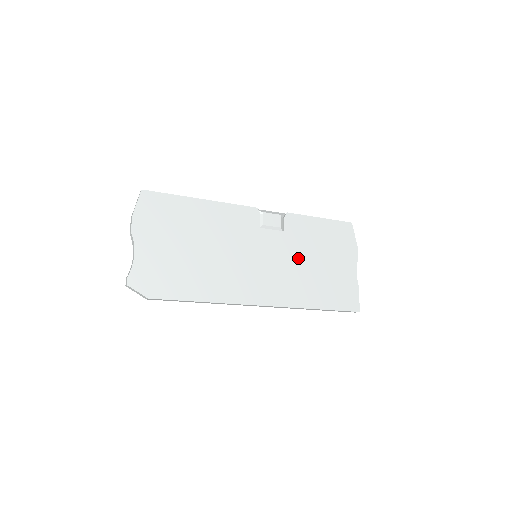
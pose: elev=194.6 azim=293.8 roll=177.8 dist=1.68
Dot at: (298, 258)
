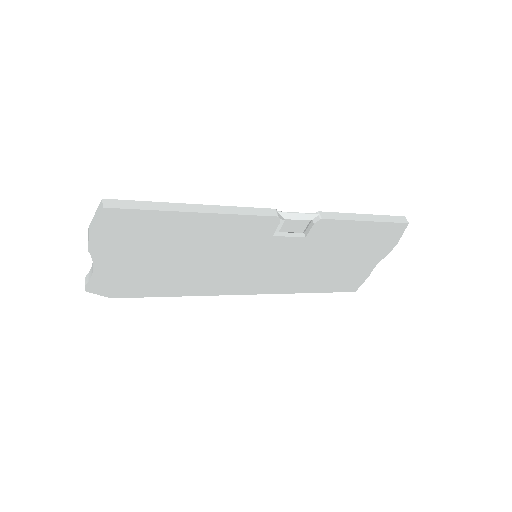
Dot at: (310, 259)
